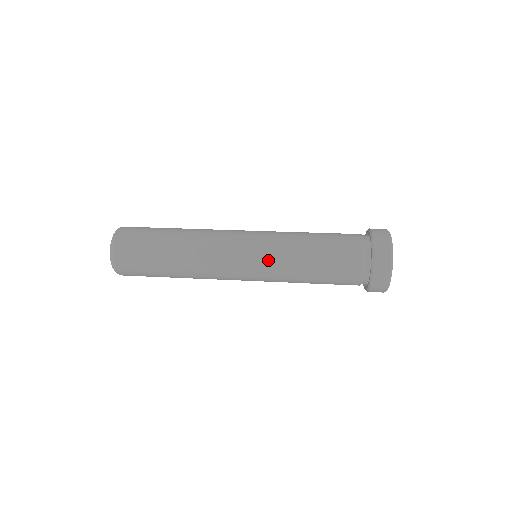
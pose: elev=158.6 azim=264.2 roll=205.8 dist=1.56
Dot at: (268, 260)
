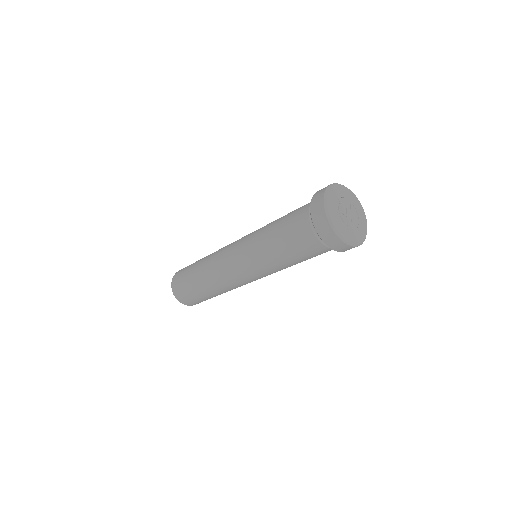
Dot at: (247, 250)
